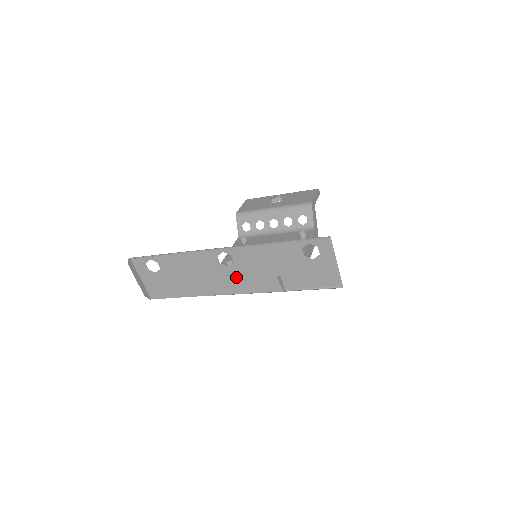
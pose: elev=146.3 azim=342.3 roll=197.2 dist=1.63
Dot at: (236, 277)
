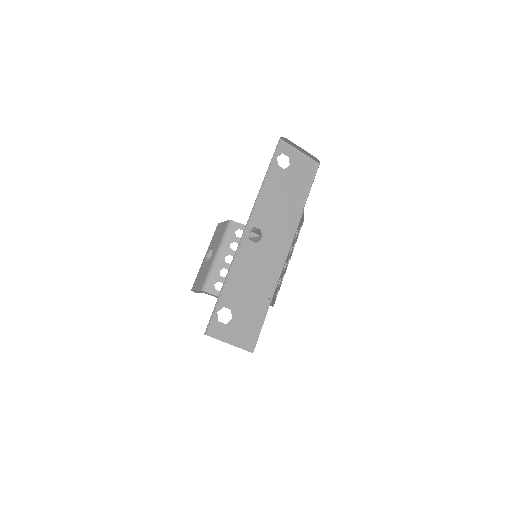
Dot at: (274, 240)
